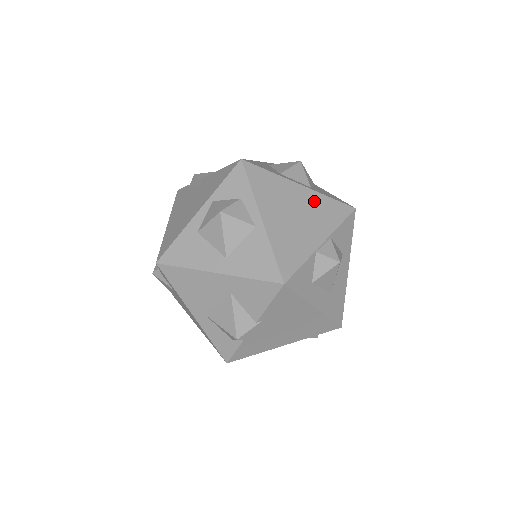
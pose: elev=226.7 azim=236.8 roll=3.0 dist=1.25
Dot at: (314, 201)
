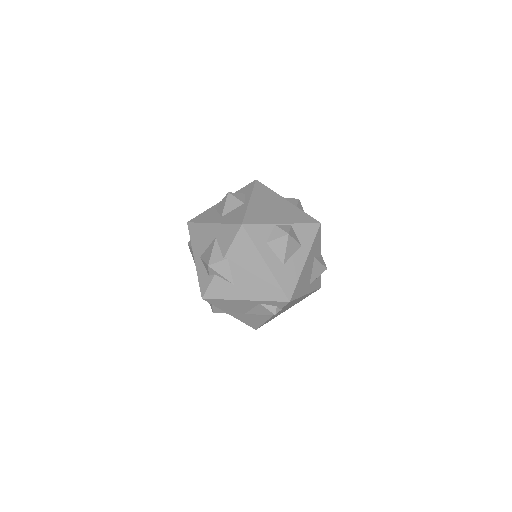
Dot at: (291, 209)
